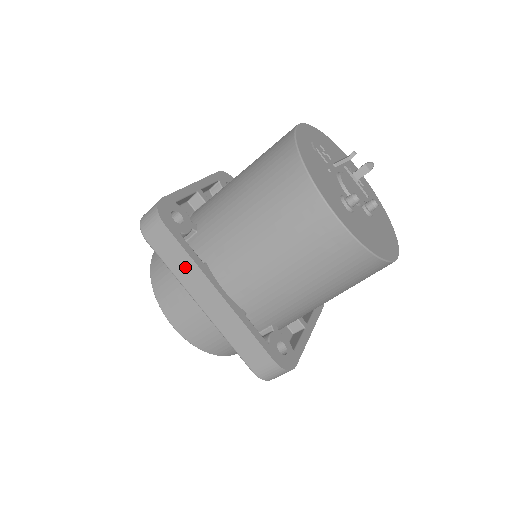
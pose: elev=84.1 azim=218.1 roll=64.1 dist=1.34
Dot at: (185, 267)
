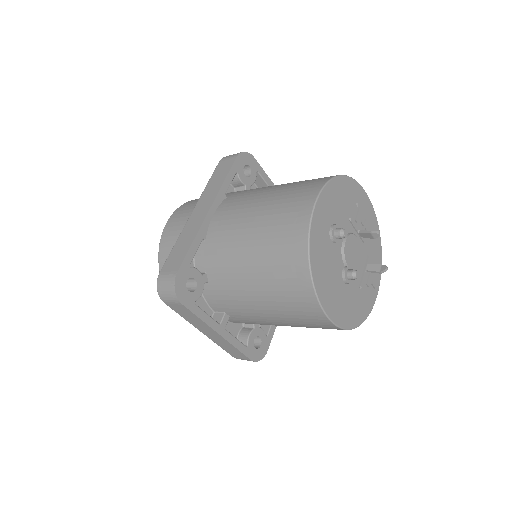
Dot at: (215, 185)
